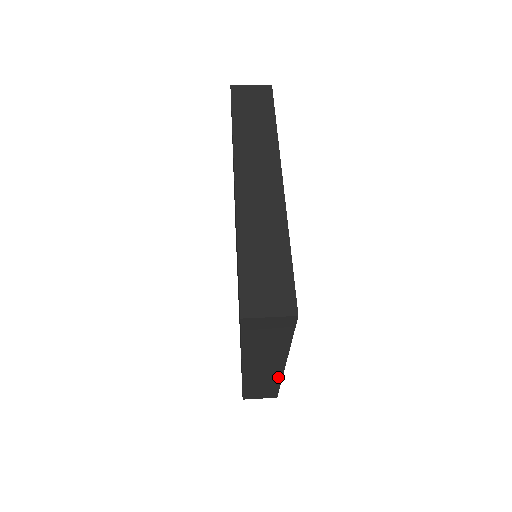
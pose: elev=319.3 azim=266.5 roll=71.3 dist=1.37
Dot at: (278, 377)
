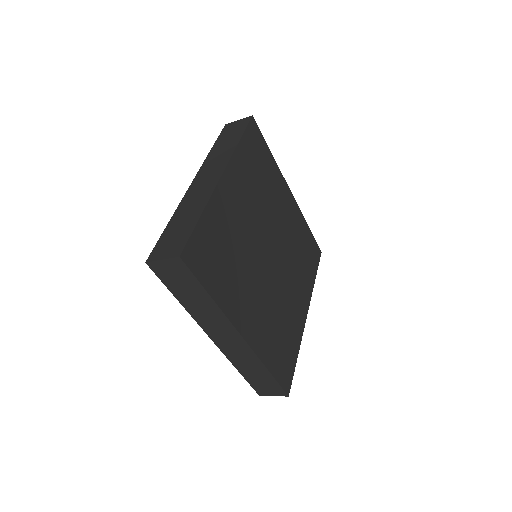
Dot at: (253, 356)
